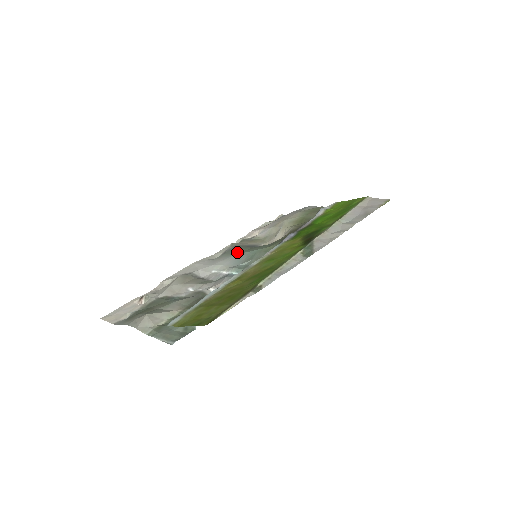
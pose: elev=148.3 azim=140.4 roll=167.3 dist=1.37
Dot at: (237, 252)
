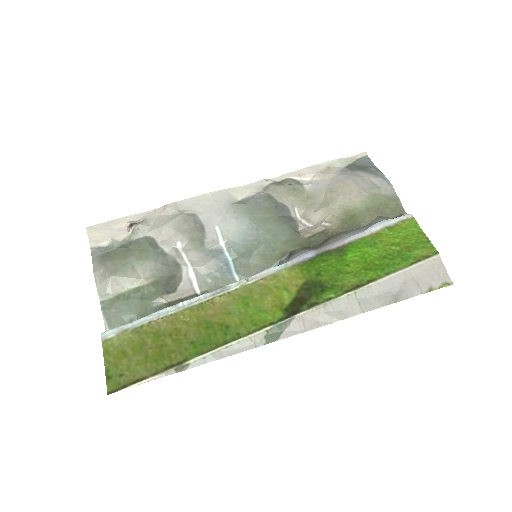
Dot at: (257, 215)
